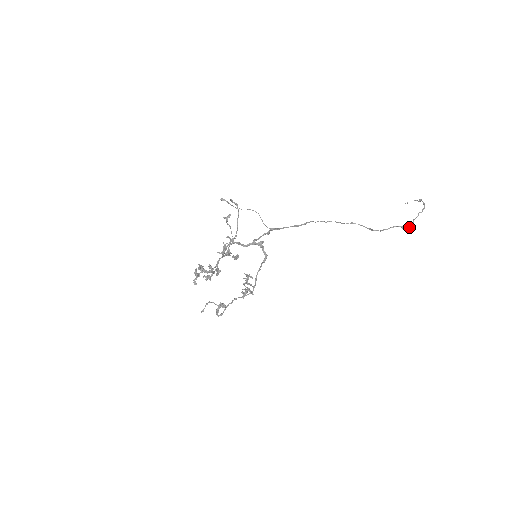
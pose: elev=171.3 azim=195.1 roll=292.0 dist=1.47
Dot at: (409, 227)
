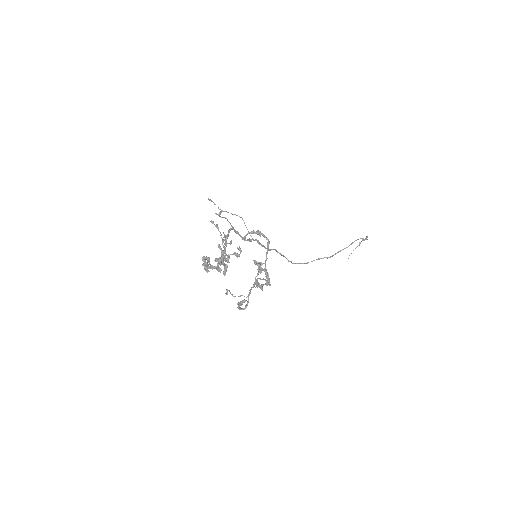
Dot at: (367, 239)
